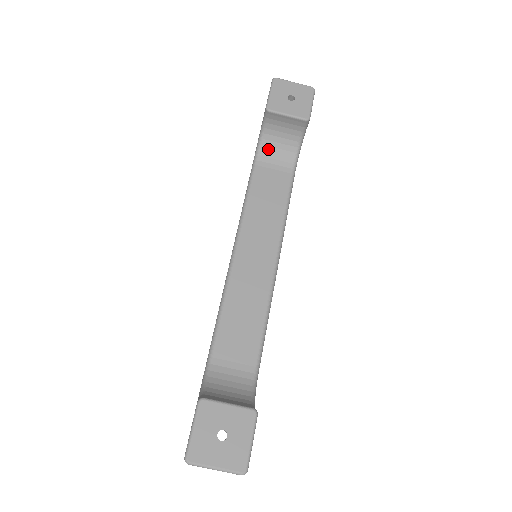
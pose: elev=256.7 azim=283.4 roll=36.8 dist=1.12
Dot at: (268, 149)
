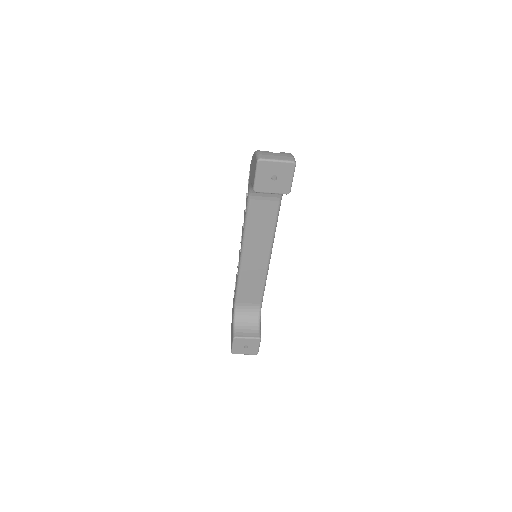
Dot at: occluded
